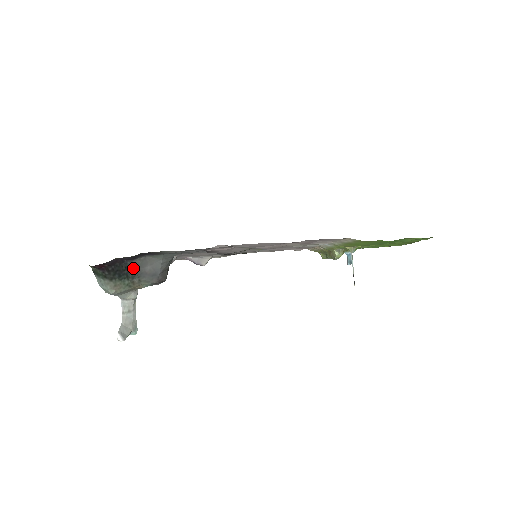
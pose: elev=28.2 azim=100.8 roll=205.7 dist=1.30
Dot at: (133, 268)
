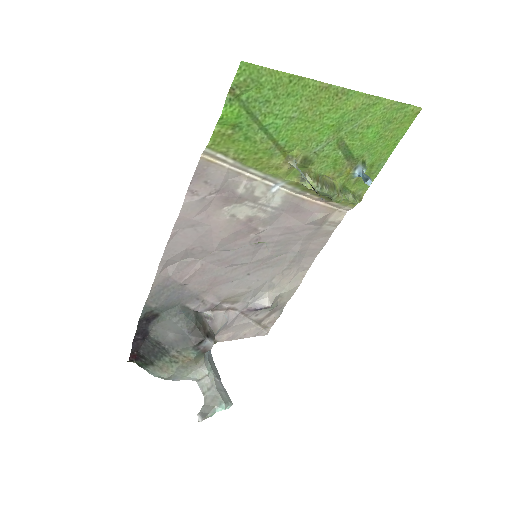
Dot at: (159, 342)
